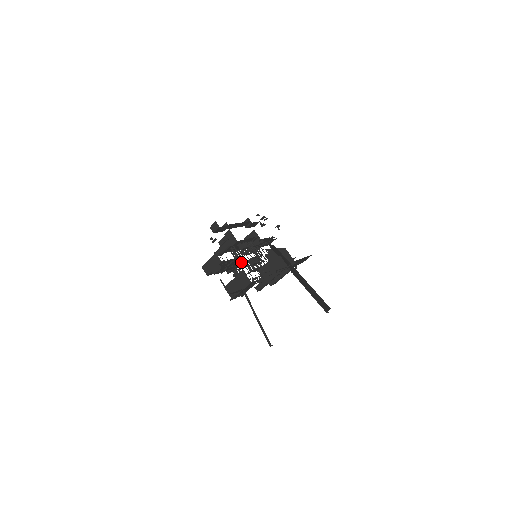
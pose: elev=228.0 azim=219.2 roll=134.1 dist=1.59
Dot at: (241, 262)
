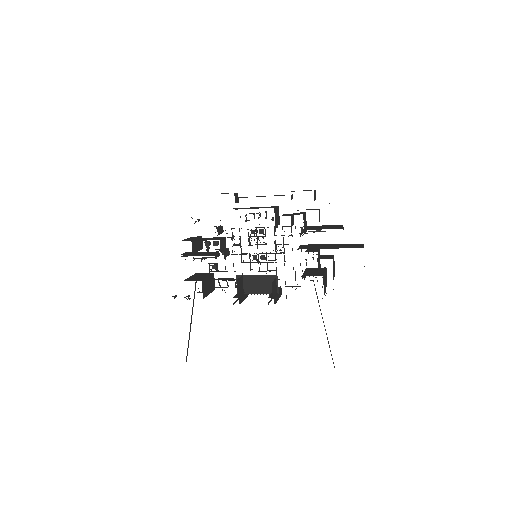
Dot at: (233, 254)
